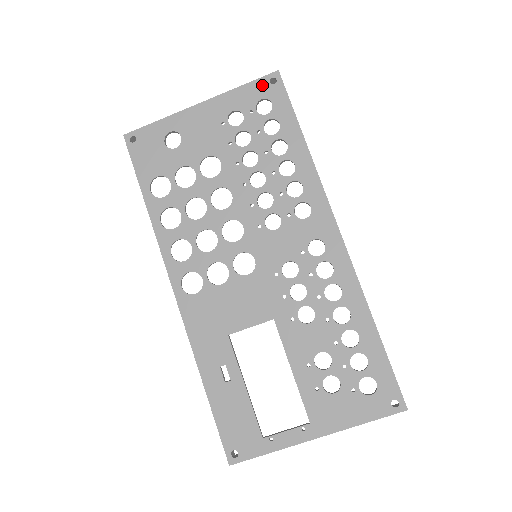
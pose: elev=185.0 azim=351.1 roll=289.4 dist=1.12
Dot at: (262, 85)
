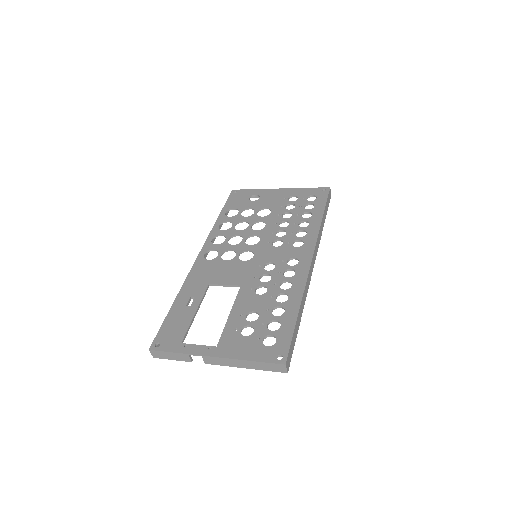
Dot at: (317, 190)
